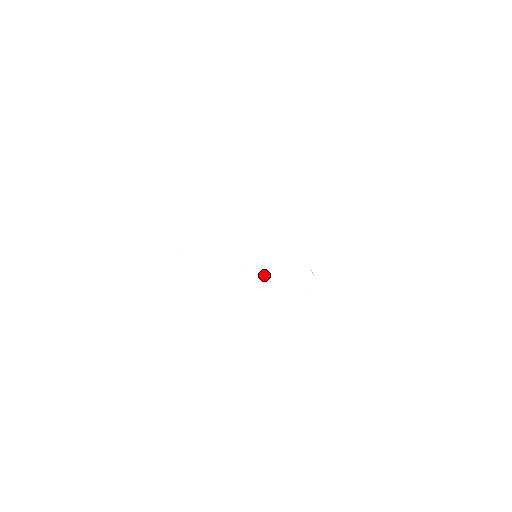
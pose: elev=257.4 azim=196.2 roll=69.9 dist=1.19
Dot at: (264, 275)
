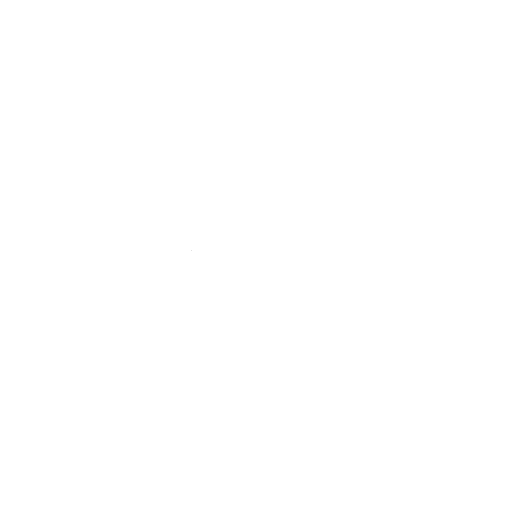
Dot at: occluded
